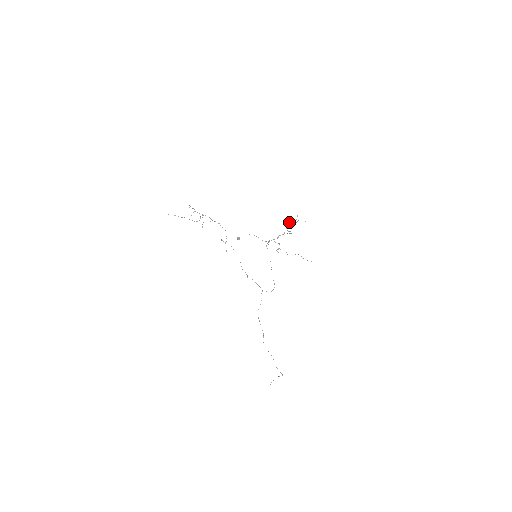
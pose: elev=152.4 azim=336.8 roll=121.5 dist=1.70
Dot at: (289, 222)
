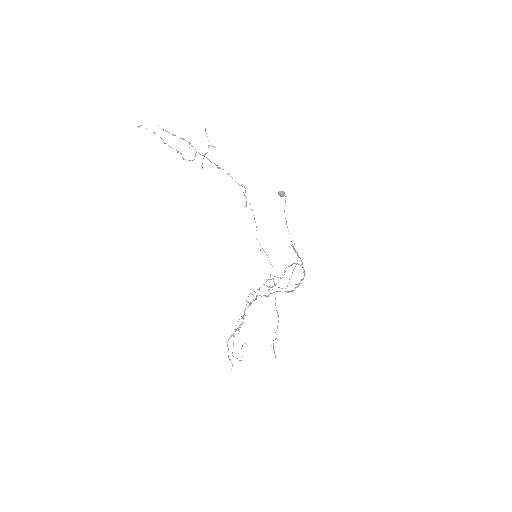
Dot at: occluded
